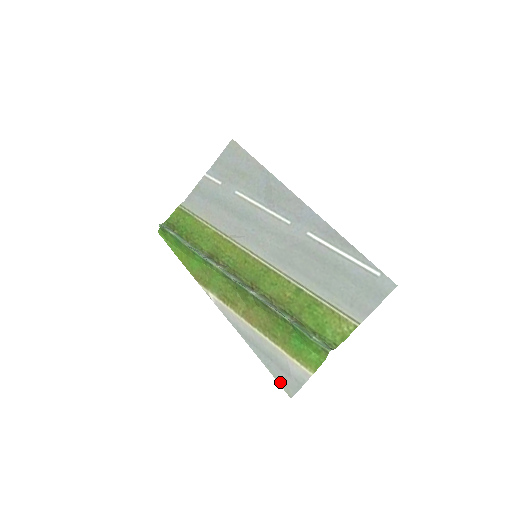
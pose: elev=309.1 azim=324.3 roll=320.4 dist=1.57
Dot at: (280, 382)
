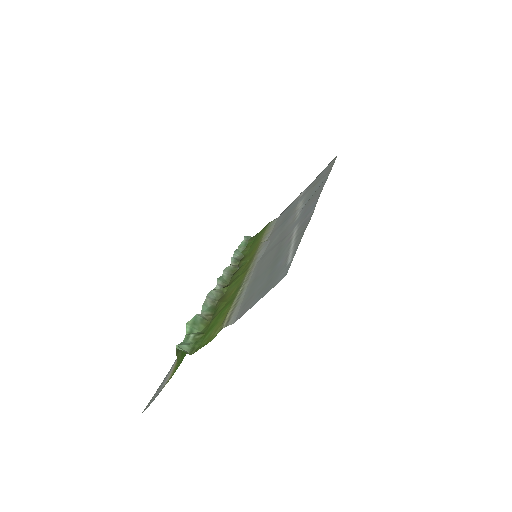
Dot at: (155, 393)
